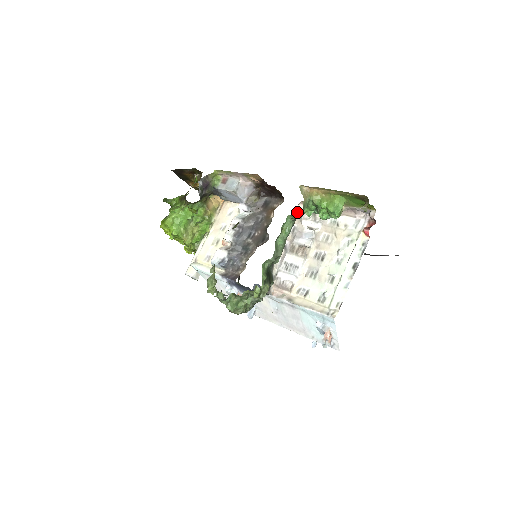
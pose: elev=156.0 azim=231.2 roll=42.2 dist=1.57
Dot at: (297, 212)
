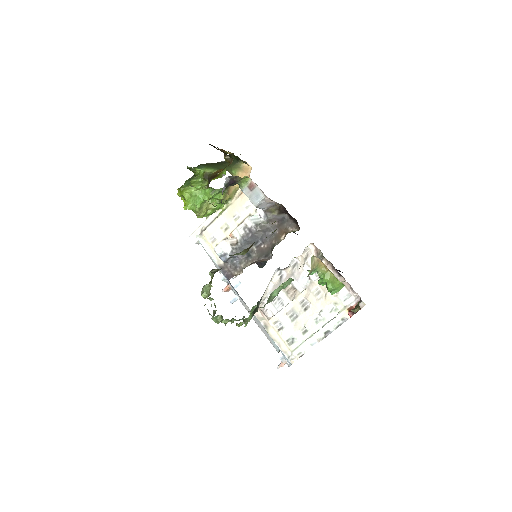
Dot at: (305, 249)
